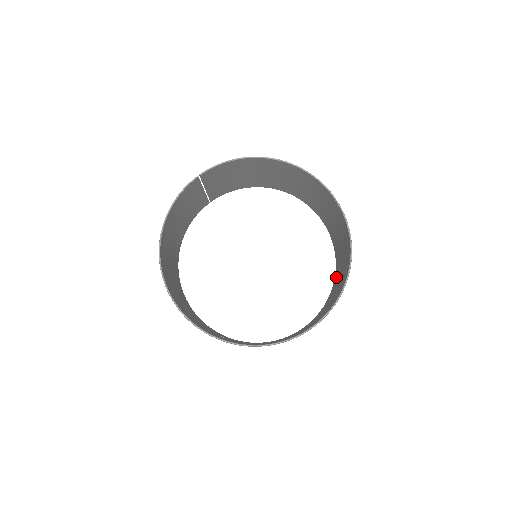
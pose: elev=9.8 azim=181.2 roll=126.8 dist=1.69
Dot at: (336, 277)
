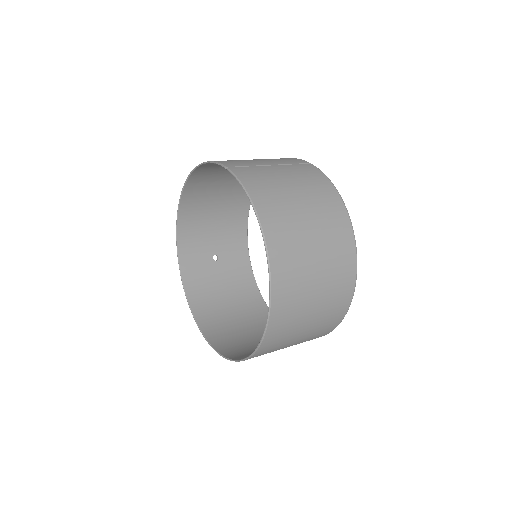
Dot at: occluded
